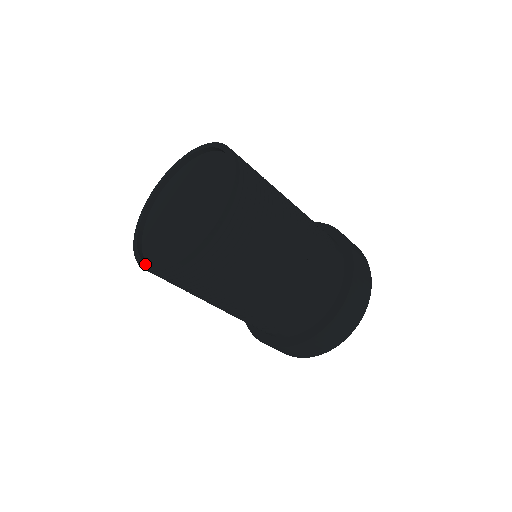
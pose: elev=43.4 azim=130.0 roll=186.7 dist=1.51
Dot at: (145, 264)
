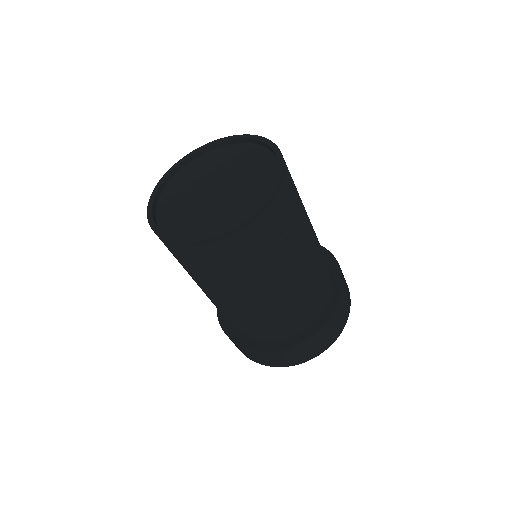
Dot at: (156, 226)
